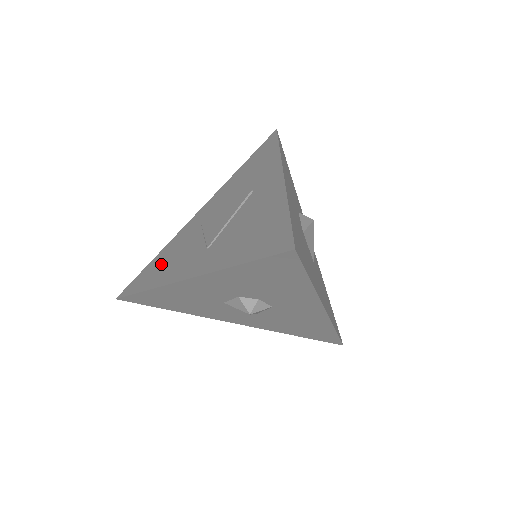
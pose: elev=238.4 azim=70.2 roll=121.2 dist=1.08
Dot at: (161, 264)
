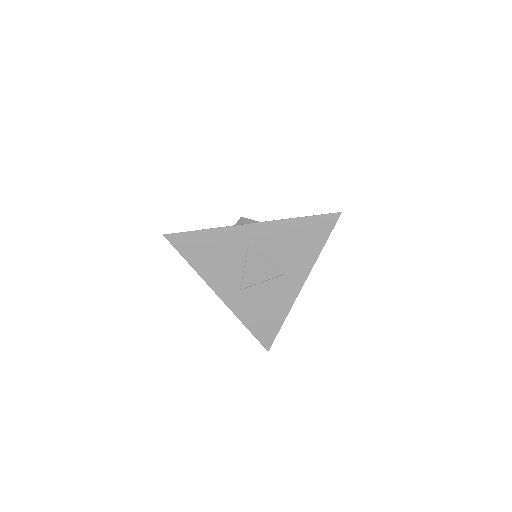
Dot at: (208, 252)
